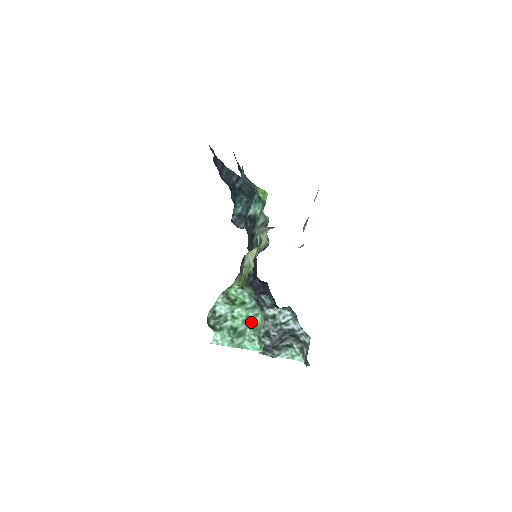
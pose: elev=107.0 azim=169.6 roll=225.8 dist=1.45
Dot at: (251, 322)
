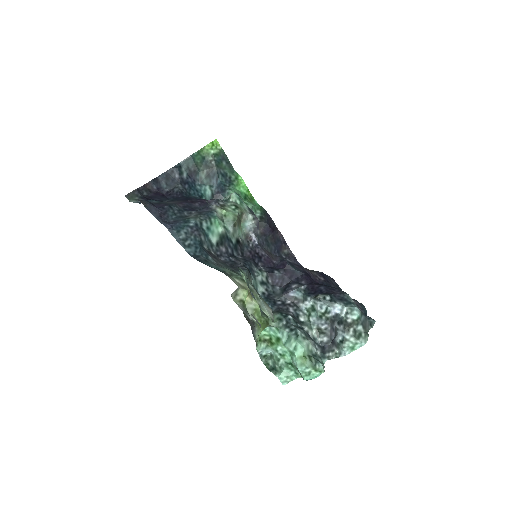
Dot at: (296, 358)
